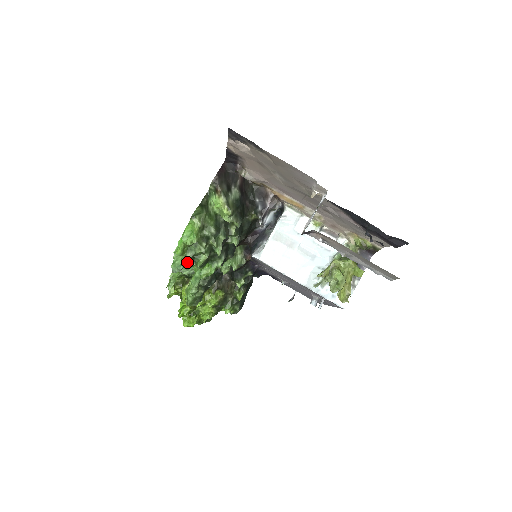
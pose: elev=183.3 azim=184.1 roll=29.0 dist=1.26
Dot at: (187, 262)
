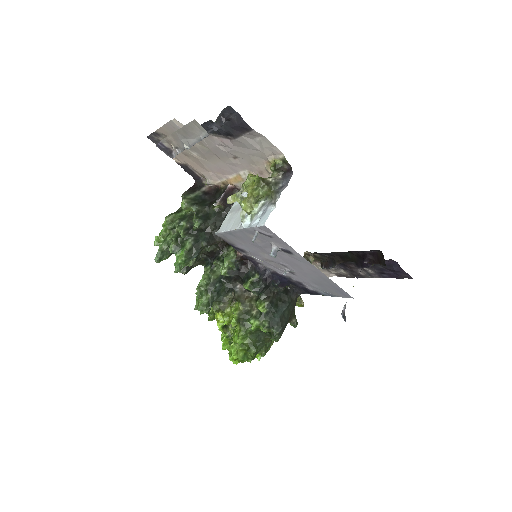
Dot at: (163, 250)
